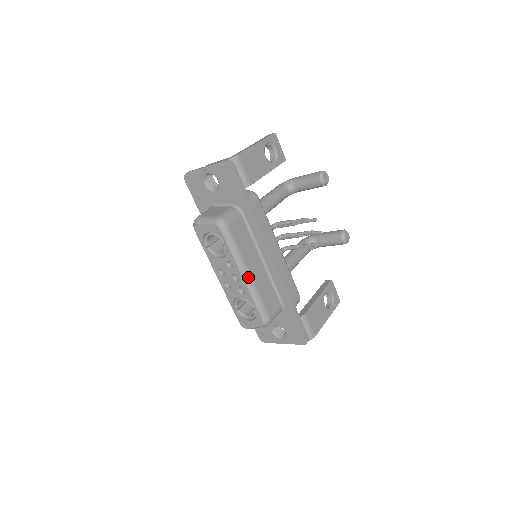
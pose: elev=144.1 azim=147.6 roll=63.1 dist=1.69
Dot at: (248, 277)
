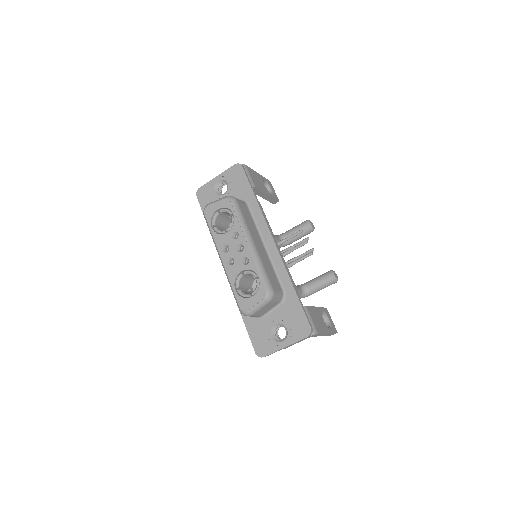
Dot at: (253, 245)
